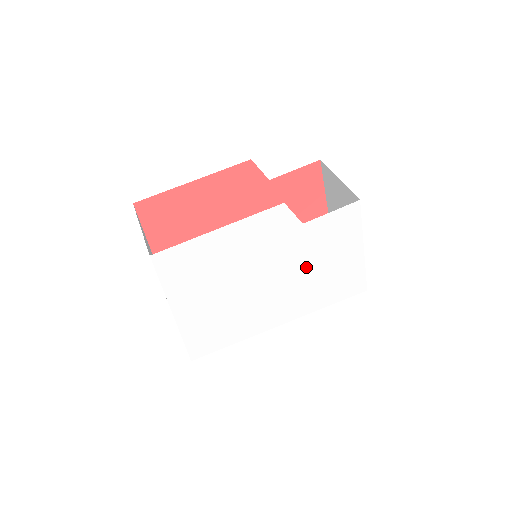
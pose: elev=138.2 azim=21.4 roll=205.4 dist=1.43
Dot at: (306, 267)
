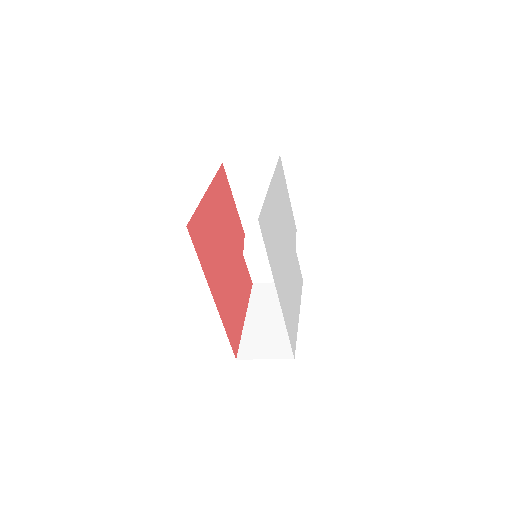
Dot at: (291, 277)
